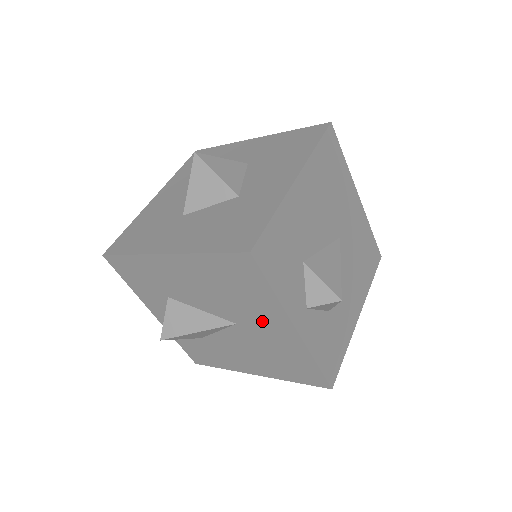
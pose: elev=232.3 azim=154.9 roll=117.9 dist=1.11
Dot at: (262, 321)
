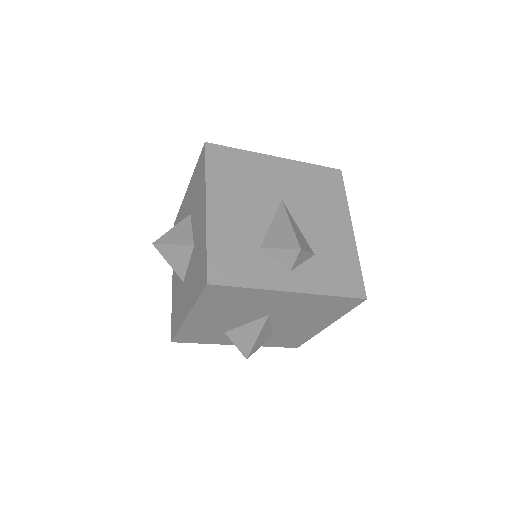
Dot at: occluded
